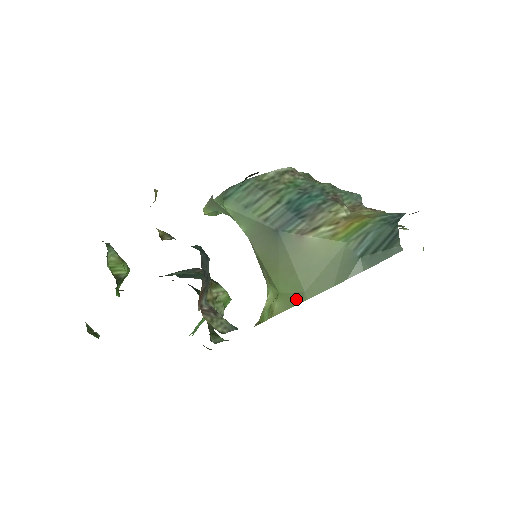
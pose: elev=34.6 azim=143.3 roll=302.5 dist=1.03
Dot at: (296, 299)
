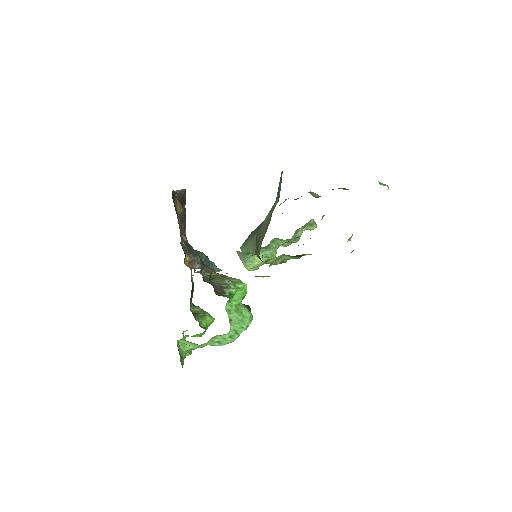
Dot at: occluded
